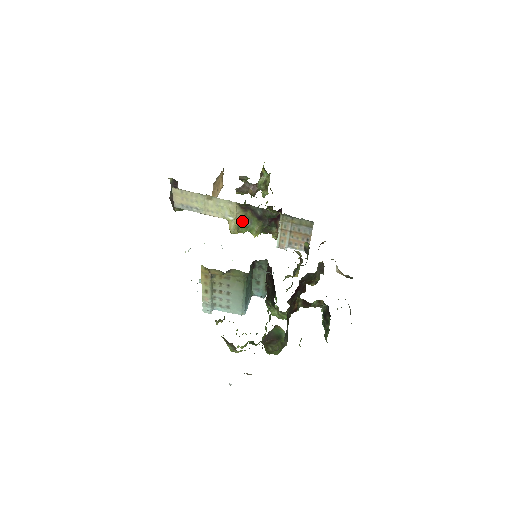
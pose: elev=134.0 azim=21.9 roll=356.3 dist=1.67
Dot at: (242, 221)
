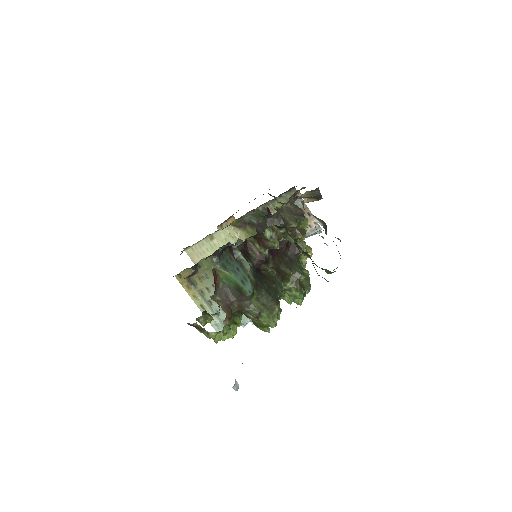
Dot at: occluded
